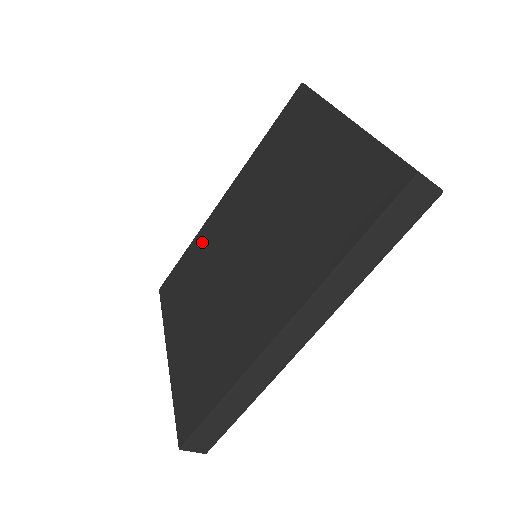
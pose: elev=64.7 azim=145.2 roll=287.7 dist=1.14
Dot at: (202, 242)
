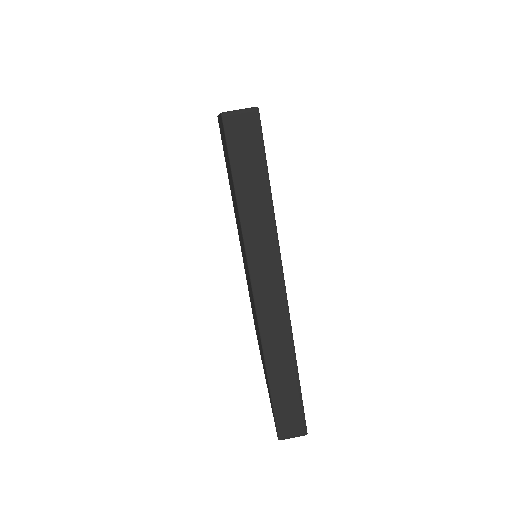
Dot at: occluded
